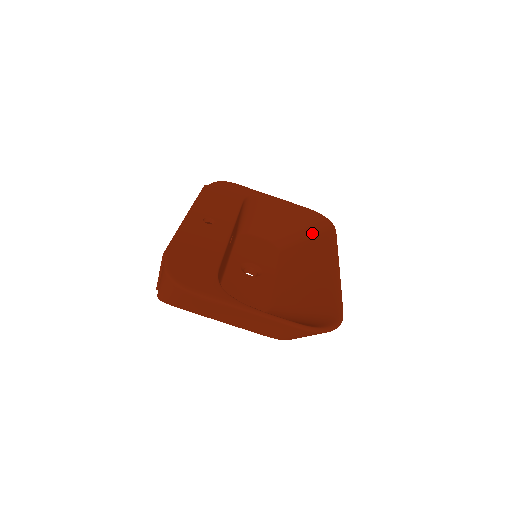
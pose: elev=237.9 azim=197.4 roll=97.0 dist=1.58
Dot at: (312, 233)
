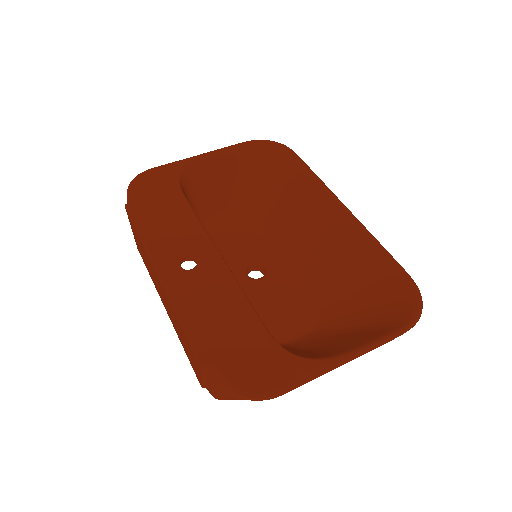
Dot at: (272, 172)
